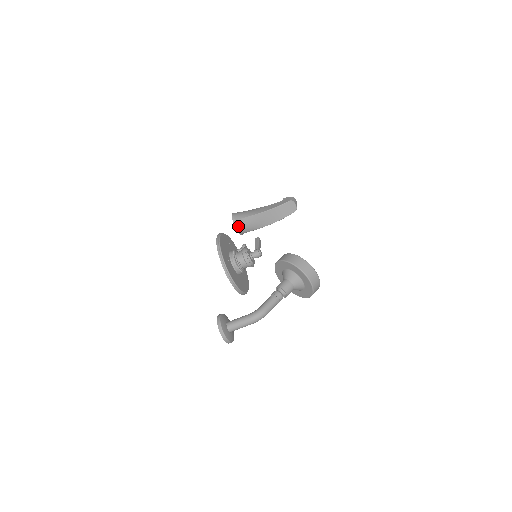
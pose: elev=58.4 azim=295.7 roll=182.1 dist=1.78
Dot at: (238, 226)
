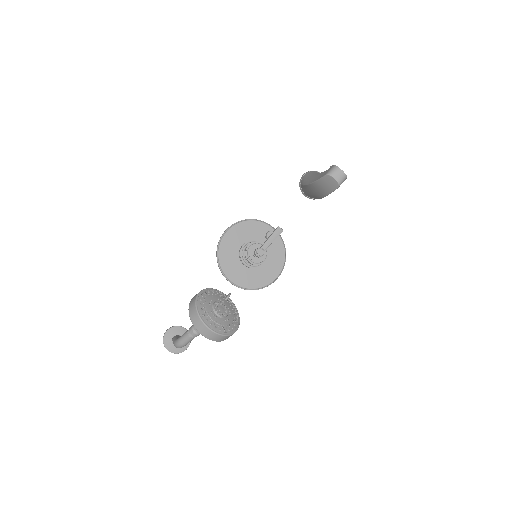
Dot at: (304, 192)
